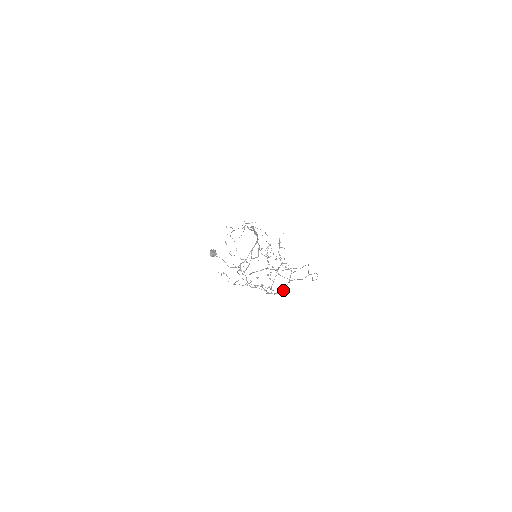
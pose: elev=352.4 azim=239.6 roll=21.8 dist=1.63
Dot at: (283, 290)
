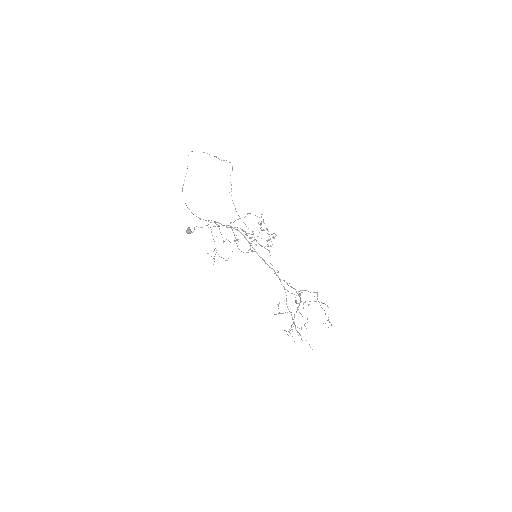
Dot at: occluded
